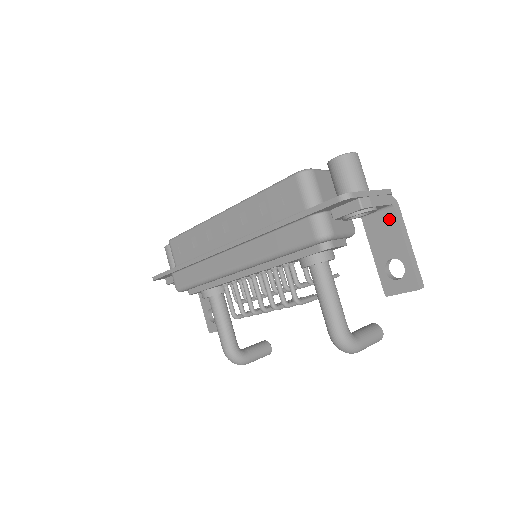
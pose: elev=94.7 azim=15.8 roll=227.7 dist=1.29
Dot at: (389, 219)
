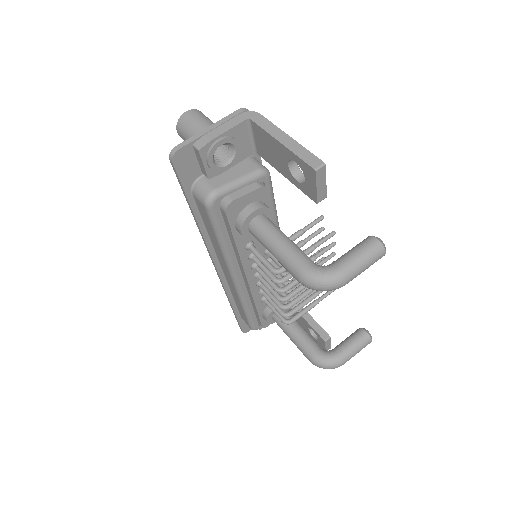
Dot at: (259, 133)
